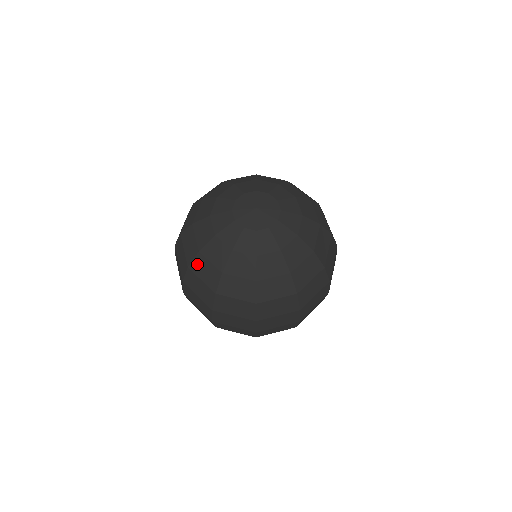
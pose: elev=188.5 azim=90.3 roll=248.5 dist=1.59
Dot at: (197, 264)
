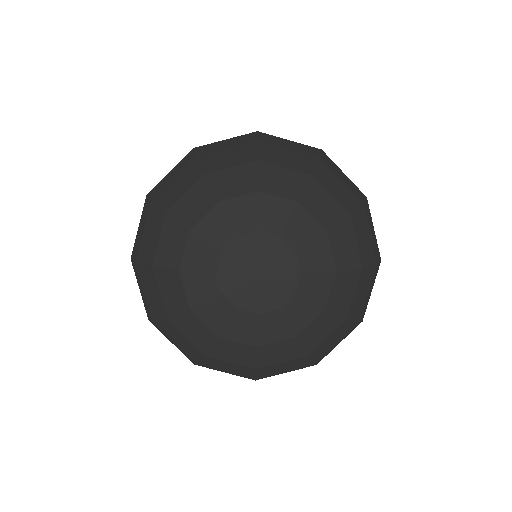
Dot at: (166, 328)
